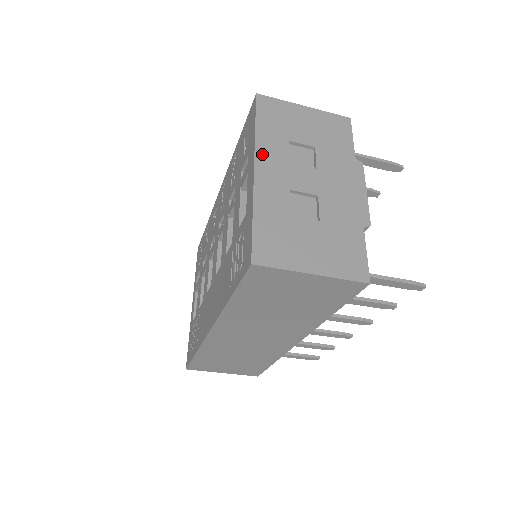
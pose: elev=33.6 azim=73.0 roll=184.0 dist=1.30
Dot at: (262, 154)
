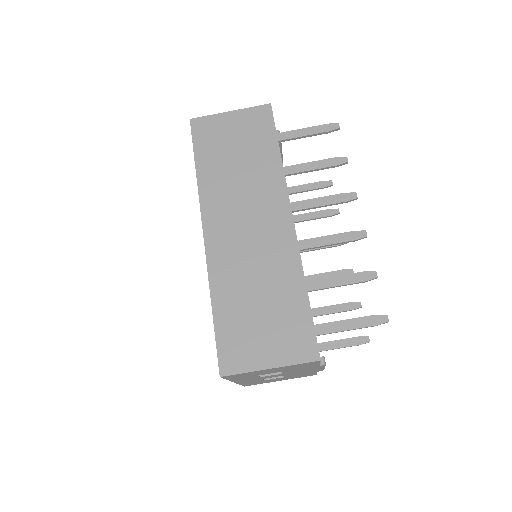
Dot at: occluded
